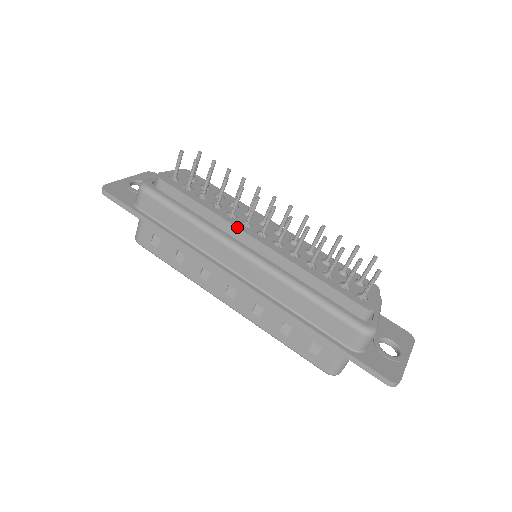
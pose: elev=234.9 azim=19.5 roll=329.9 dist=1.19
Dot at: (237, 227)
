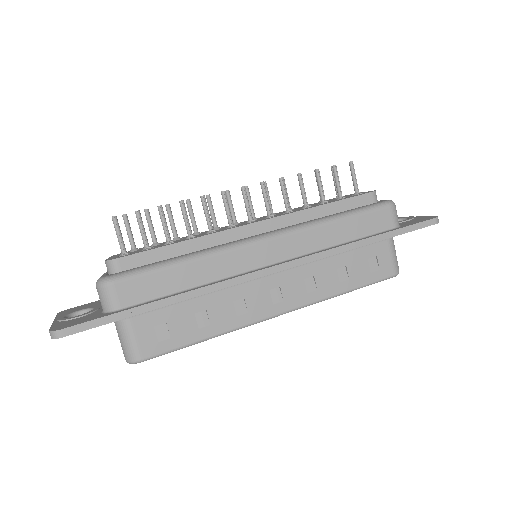
Dot at: (233, 228)
